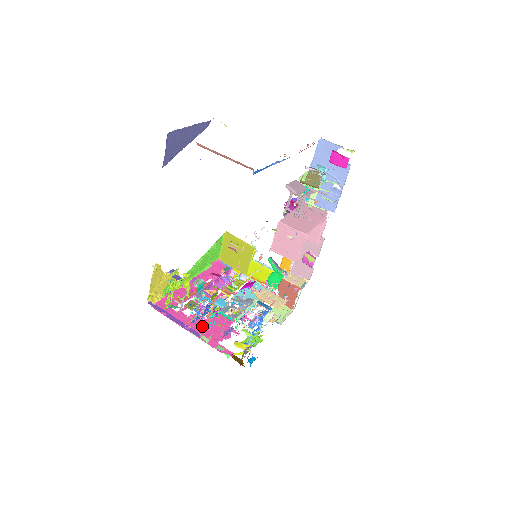
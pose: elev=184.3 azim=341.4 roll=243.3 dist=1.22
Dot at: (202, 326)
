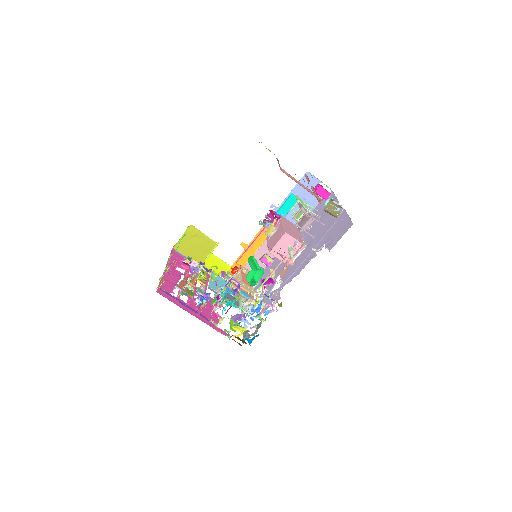
Dot at: (199, 311)
